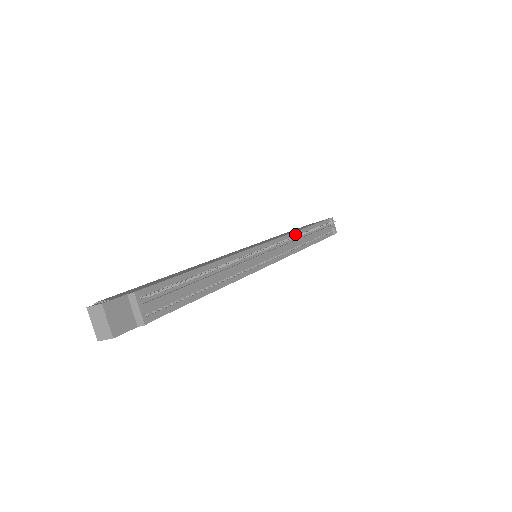
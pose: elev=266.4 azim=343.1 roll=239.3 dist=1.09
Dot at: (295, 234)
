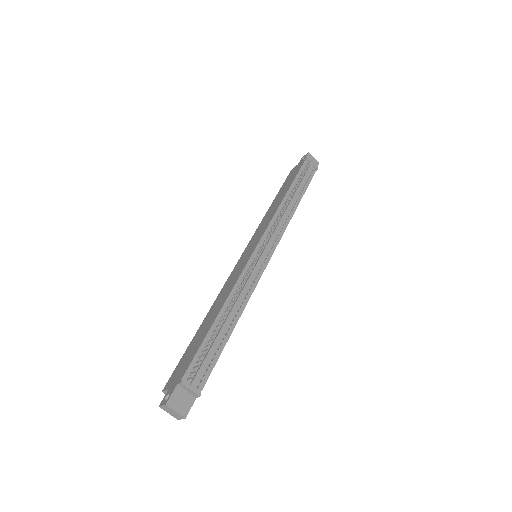
Dot at: (279, 210)
